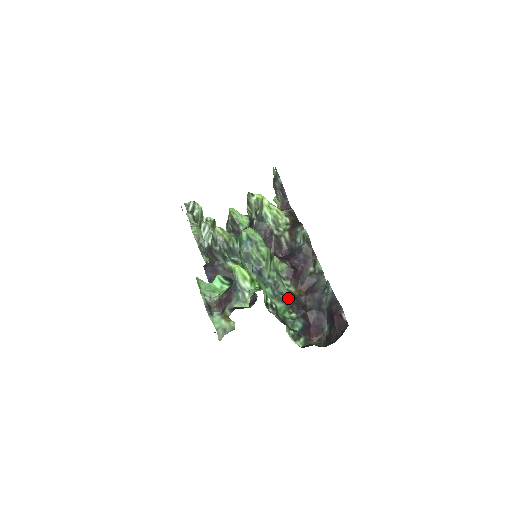
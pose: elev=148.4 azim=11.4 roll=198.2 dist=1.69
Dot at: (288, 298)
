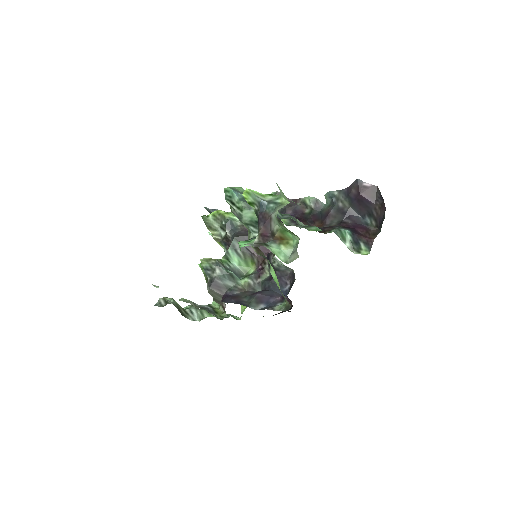
Dot at: occluded
